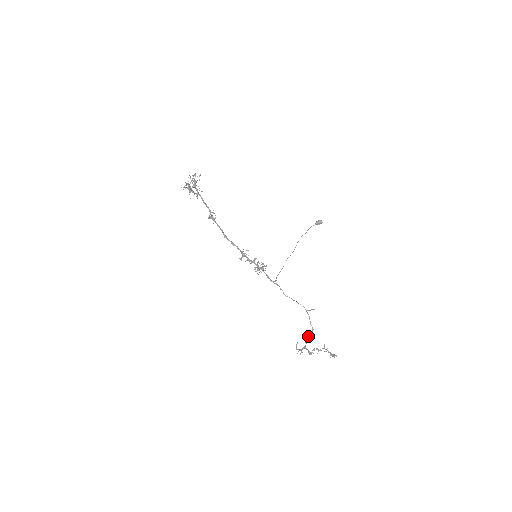
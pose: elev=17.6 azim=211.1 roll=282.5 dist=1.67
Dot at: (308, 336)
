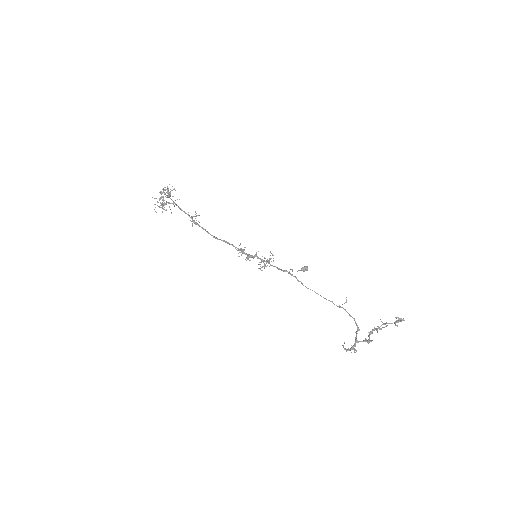
Dot at: occluded
